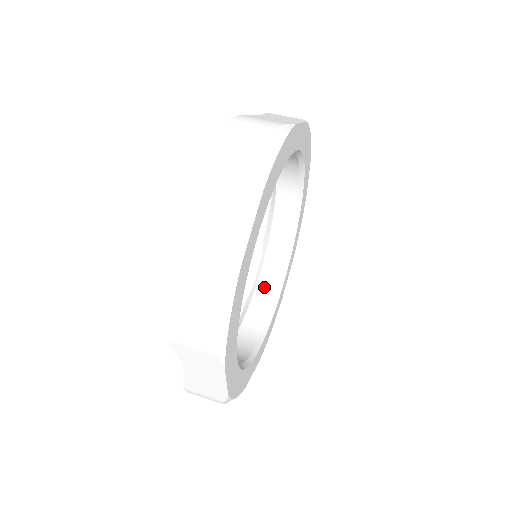
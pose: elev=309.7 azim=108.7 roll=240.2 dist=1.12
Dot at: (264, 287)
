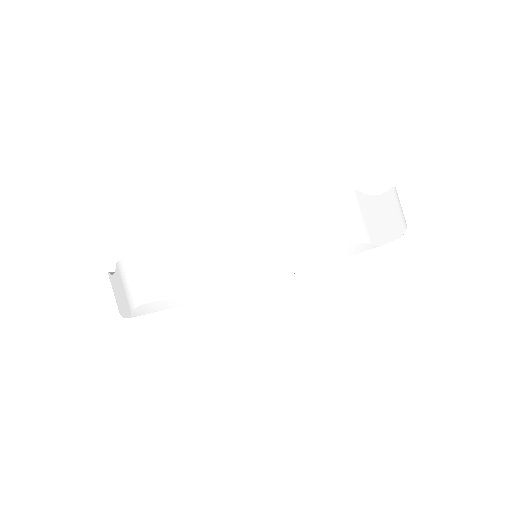
Dot at: occluded
